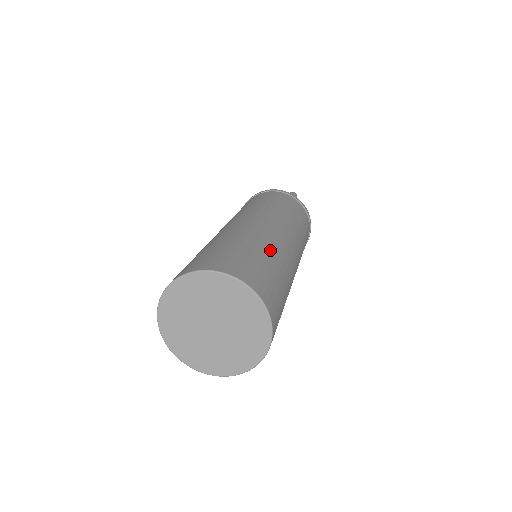
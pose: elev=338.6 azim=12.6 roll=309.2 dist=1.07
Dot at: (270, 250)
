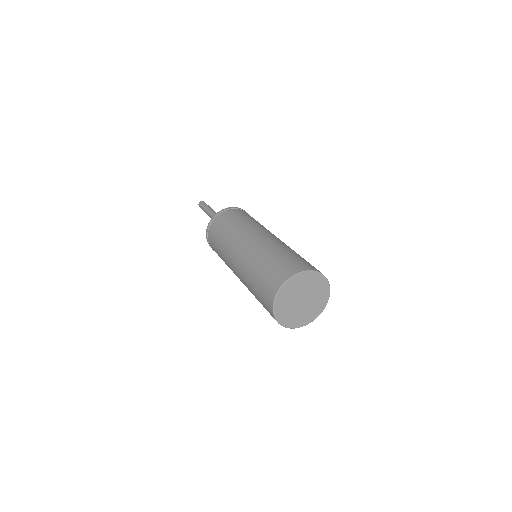
Dot at: (277, 249)
